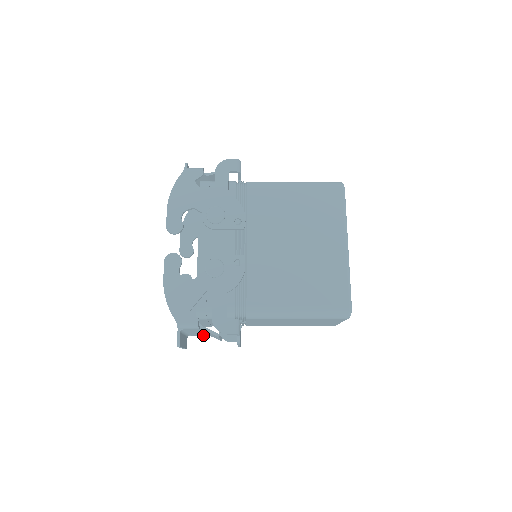
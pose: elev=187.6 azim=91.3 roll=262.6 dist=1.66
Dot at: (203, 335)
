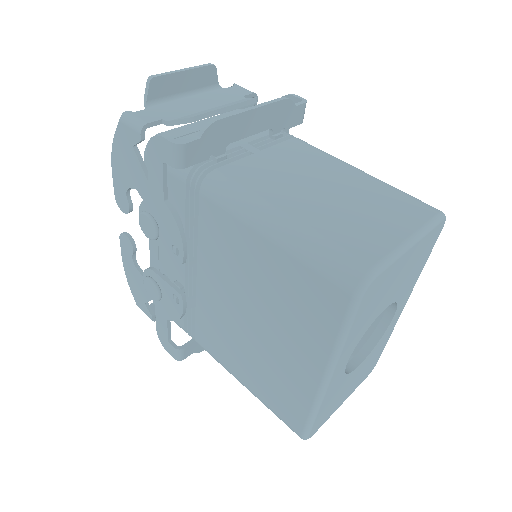
Dot at: occluded
